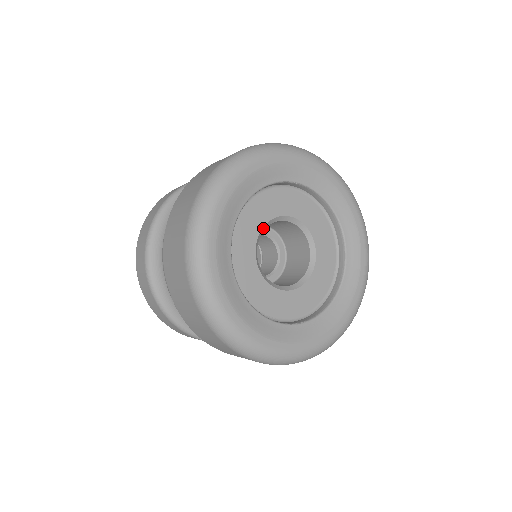
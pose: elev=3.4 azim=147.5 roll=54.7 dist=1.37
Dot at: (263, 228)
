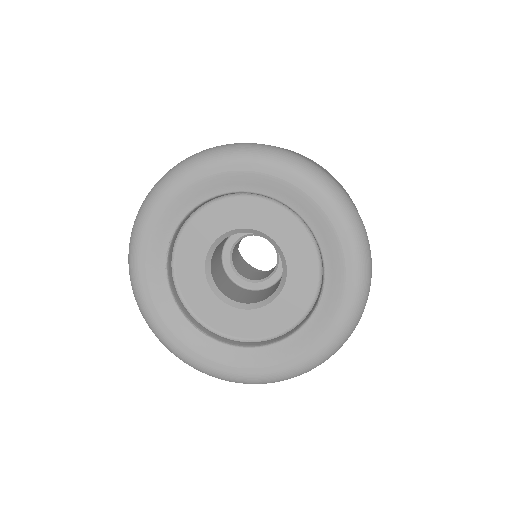
Dot at: (240, 230)
